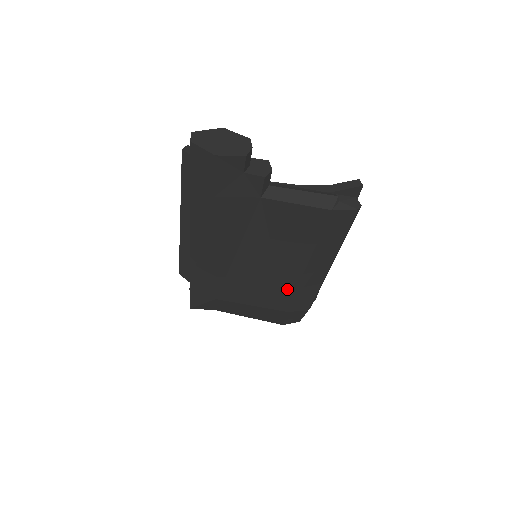
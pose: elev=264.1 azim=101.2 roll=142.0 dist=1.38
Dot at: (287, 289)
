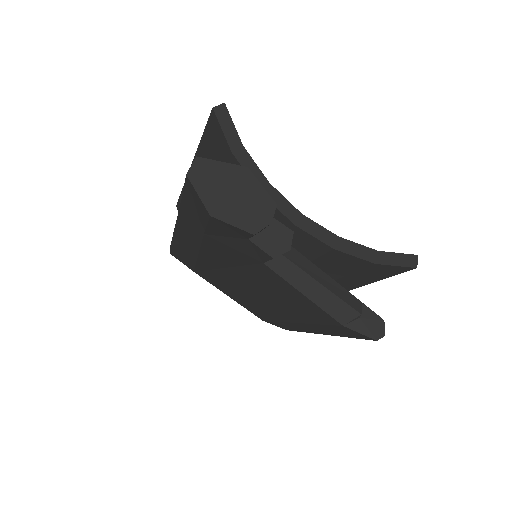
Dot at: (269, 315)
